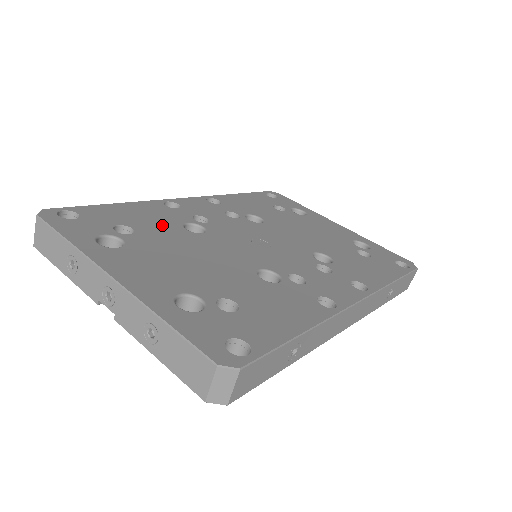
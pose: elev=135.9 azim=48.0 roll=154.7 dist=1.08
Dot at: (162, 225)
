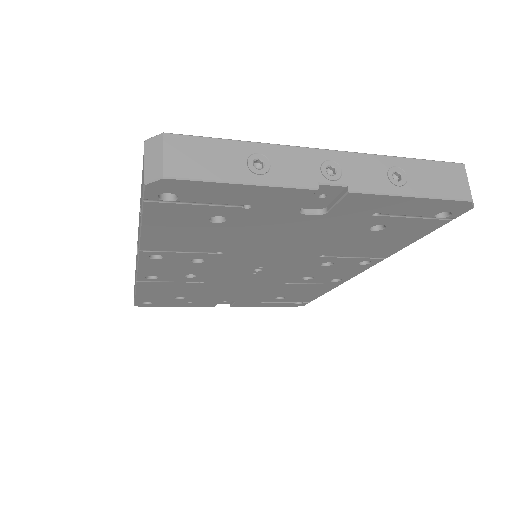
Dot at: occluded
